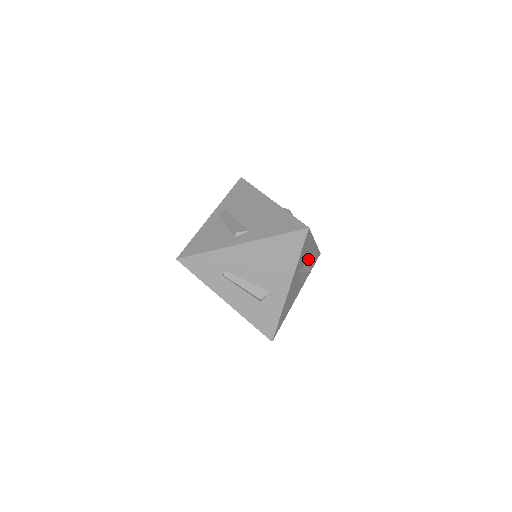
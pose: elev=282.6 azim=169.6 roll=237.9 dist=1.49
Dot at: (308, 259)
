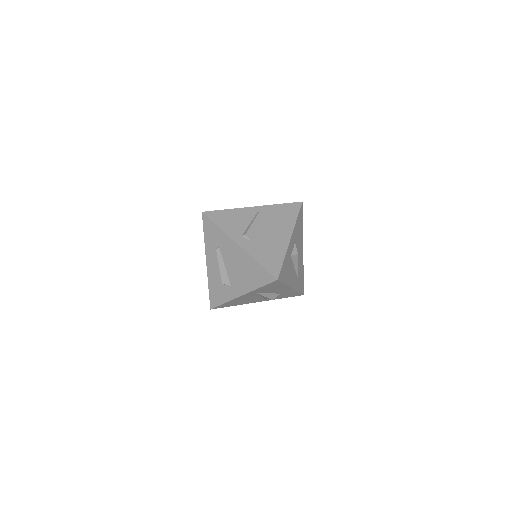
Dot at: (278, 292)
